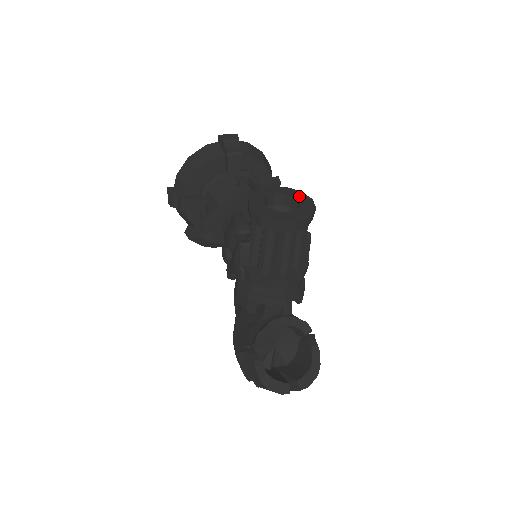
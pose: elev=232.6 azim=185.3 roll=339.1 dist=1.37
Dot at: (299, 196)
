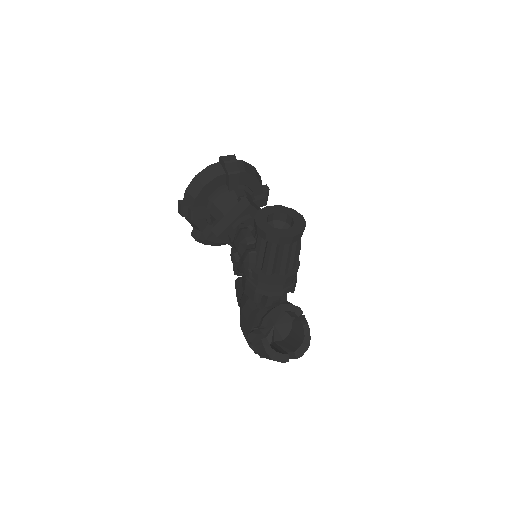
Dot at: (292, 213)
